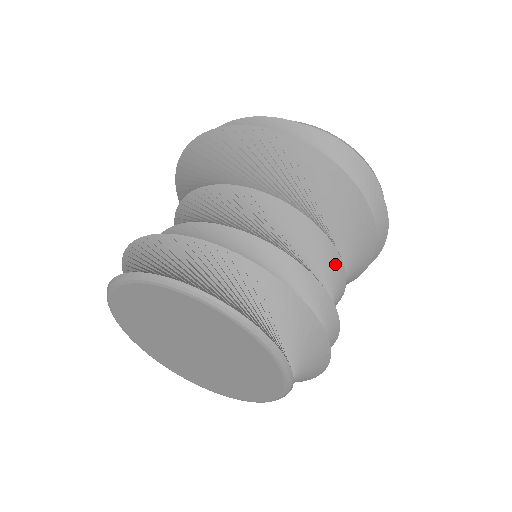
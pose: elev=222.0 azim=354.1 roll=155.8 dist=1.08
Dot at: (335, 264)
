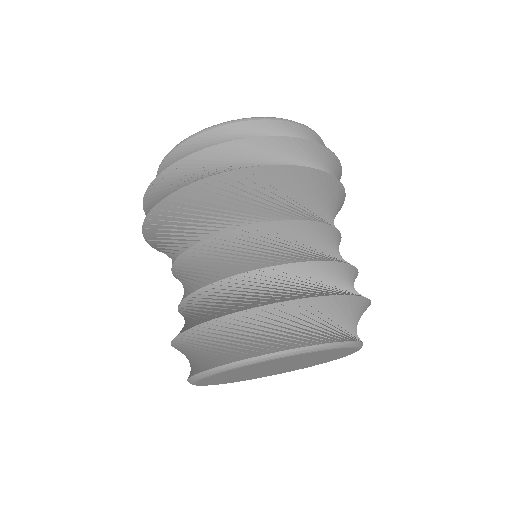
Dot at: (329, 232)
